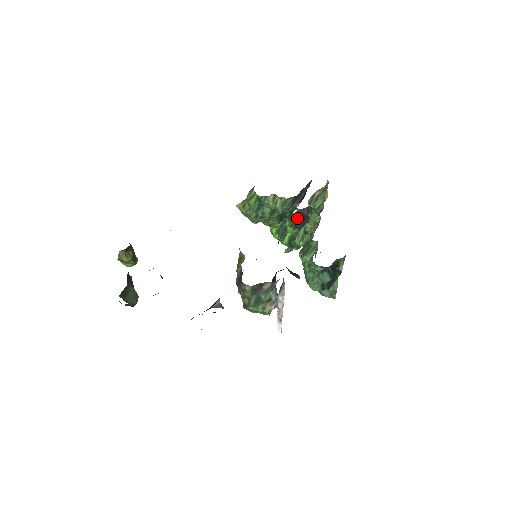
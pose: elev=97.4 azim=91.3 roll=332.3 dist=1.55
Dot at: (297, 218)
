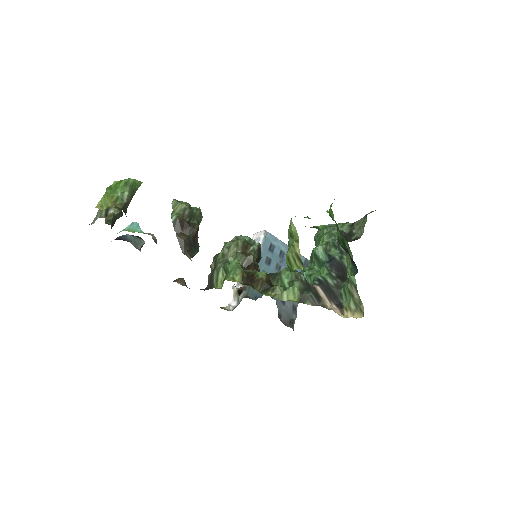
Dot at: (345, 249)
